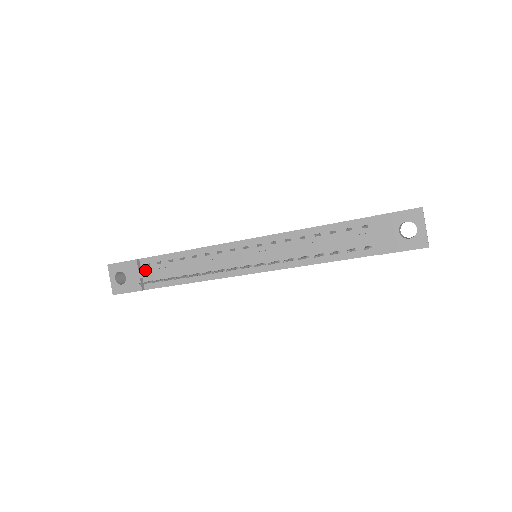
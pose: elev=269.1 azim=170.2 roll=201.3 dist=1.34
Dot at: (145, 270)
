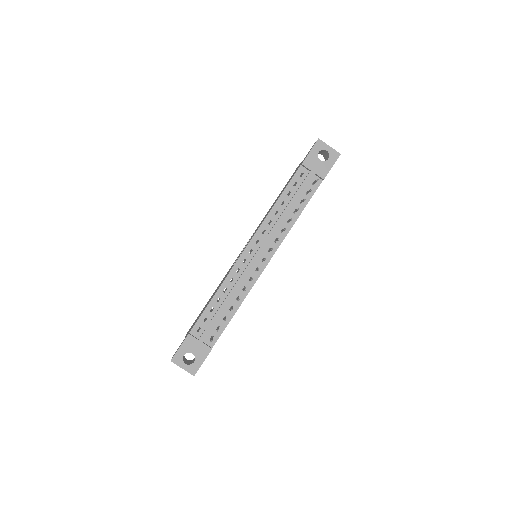
Dot at: (200, 335)
